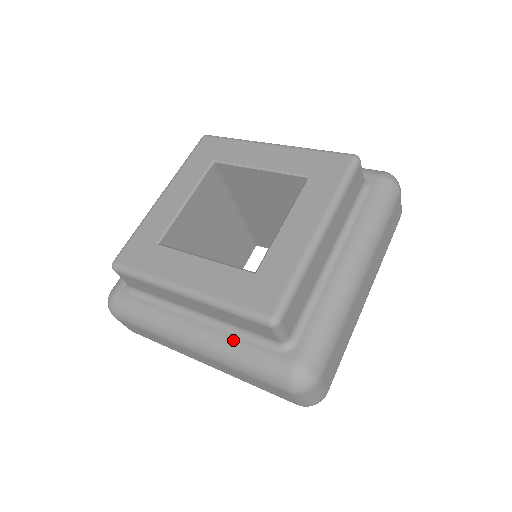
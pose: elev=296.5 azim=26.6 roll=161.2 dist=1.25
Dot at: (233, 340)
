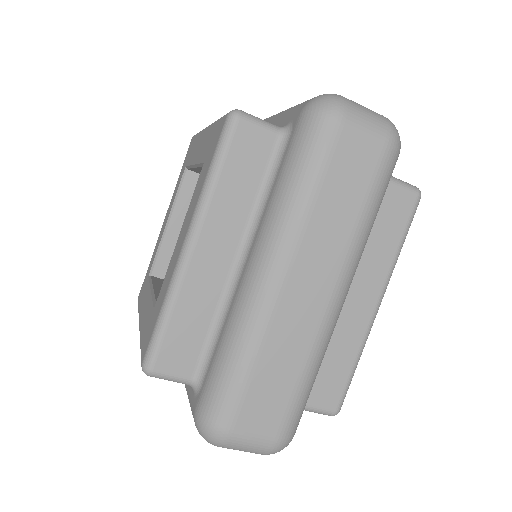
Dot at: (270, 201)
